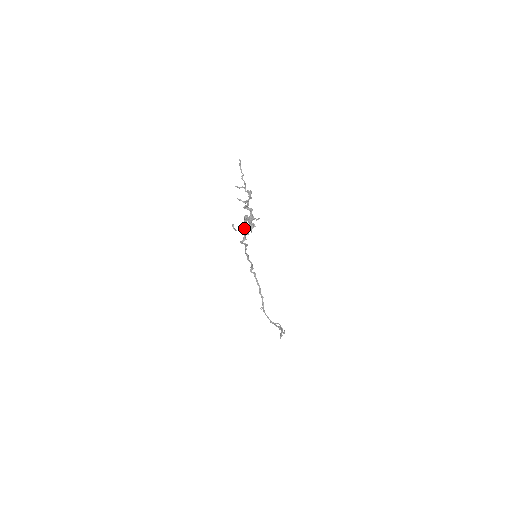
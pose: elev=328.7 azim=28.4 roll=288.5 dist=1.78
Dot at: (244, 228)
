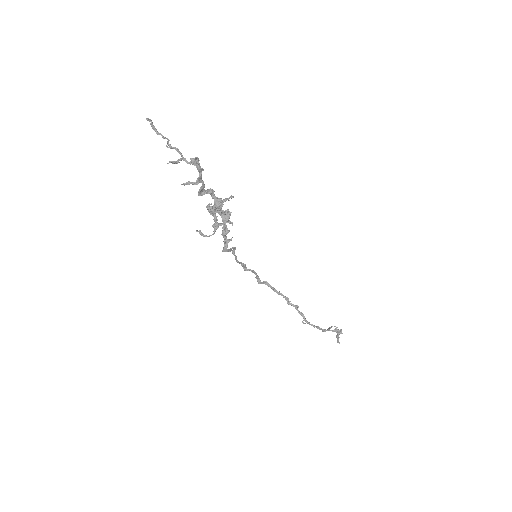
Dot at: (219, 224)
